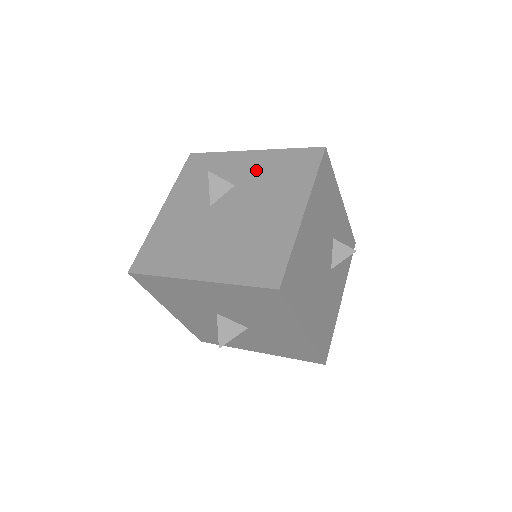
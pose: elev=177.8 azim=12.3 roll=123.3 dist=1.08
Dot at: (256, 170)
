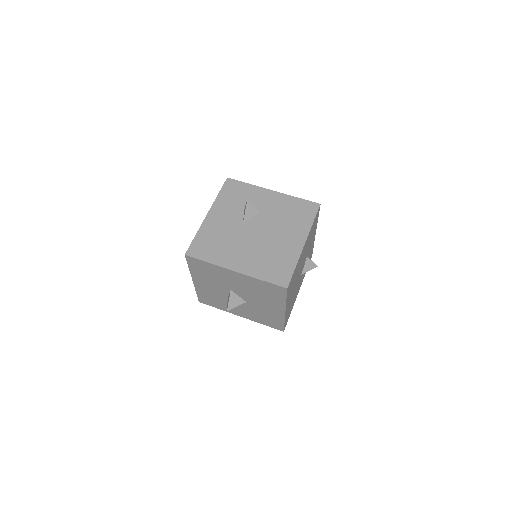
Dot at: (275, 206)
